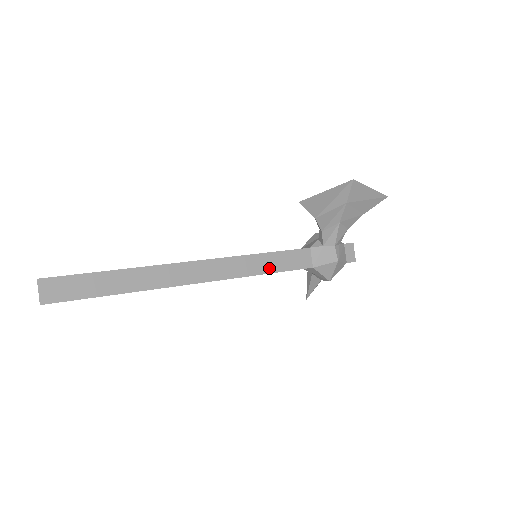
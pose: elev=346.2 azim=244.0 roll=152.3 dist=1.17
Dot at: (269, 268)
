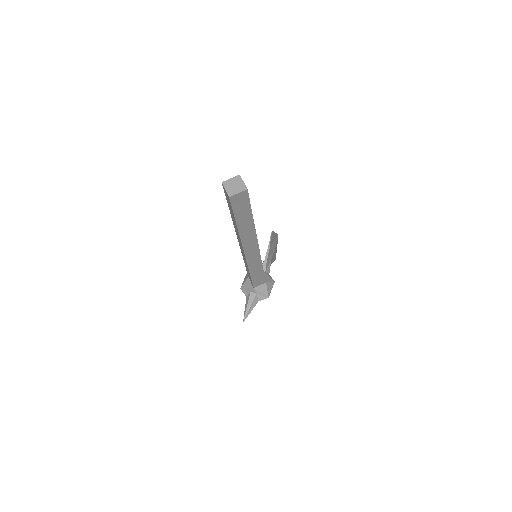
Dot at: occluded
